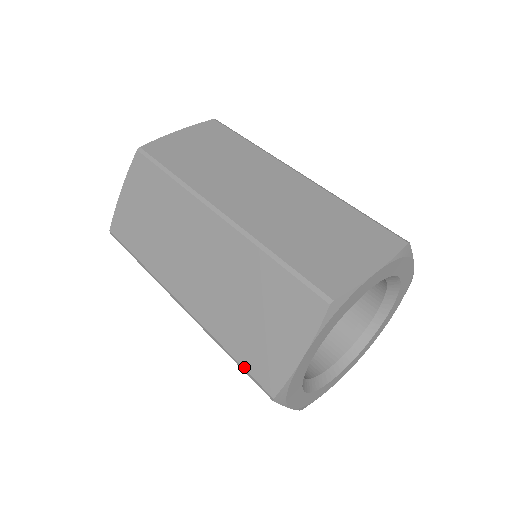
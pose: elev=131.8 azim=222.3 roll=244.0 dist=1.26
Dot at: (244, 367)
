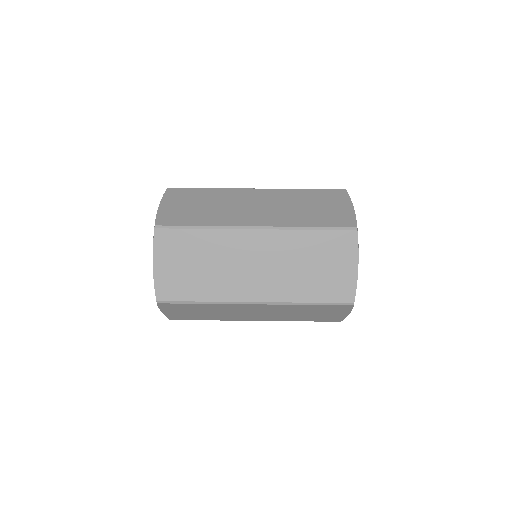
Dot at: (317, 321)
